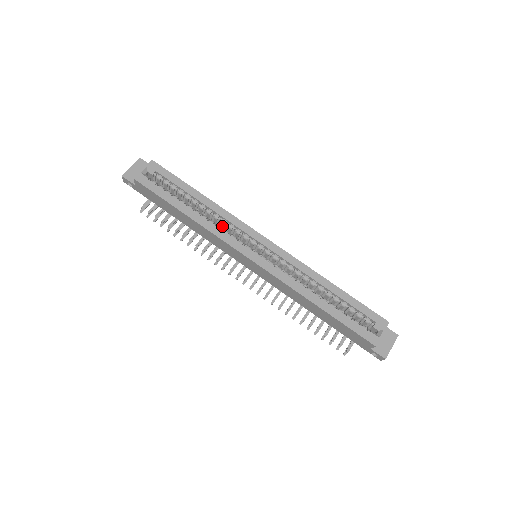
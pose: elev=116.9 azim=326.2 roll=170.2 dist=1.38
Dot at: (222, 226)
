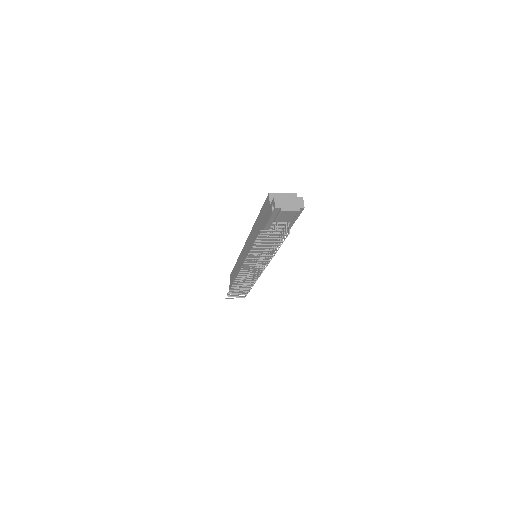
Dot at: occluded
